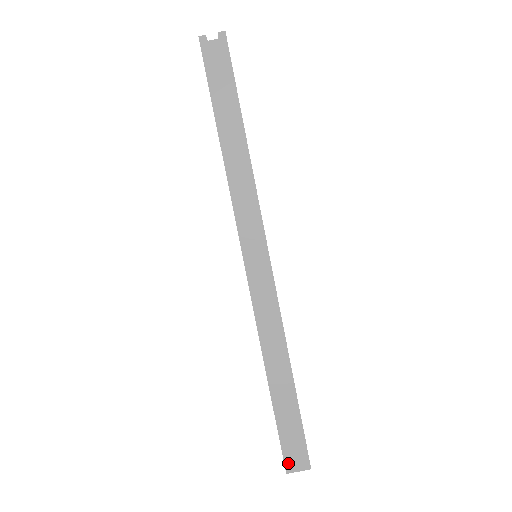
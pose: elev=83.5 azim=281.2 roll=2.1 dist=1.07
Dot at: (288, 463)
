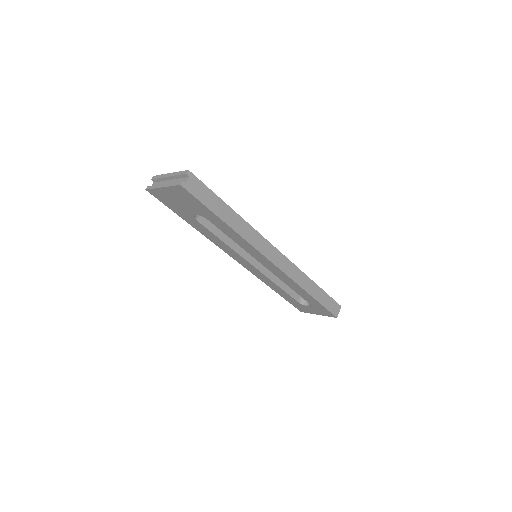
Dot at: (335, 314)
